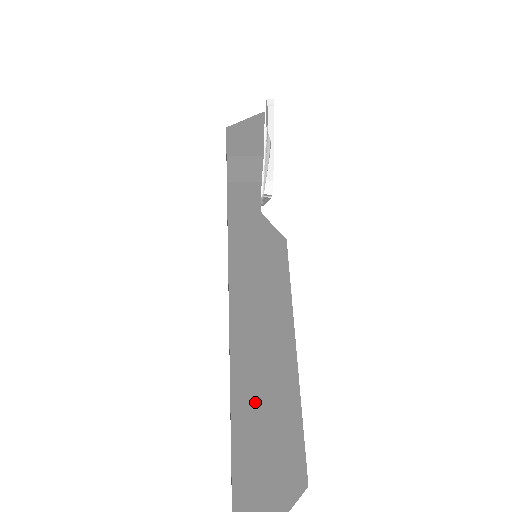
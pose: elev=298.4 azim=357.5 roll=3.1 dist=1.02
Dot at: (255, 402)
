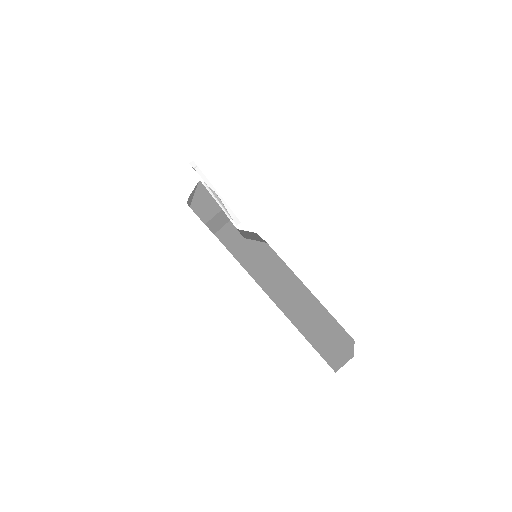
Dot at: (311, 327)
